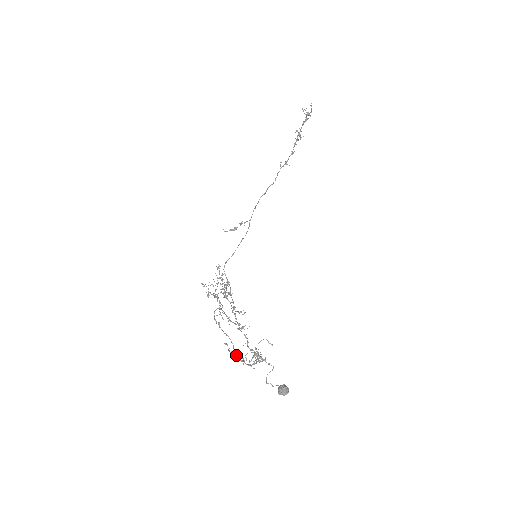
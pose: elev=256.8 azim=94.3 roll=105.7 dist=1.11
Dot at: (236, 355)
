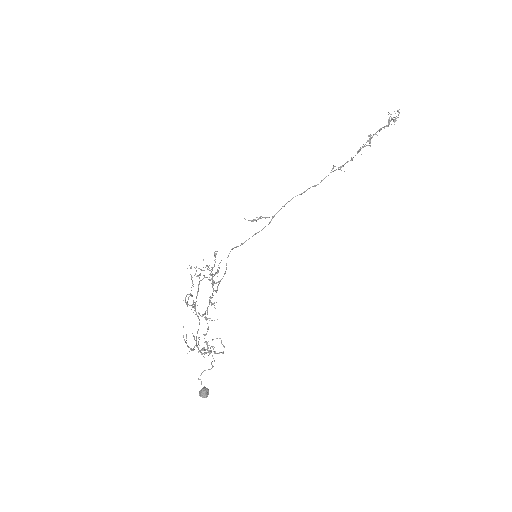
Dot at: (196, 339)
